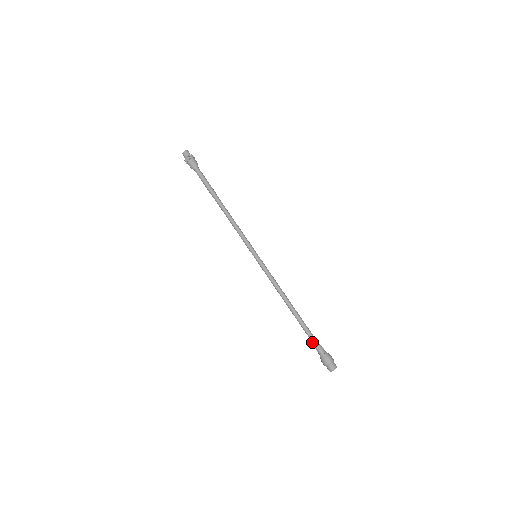
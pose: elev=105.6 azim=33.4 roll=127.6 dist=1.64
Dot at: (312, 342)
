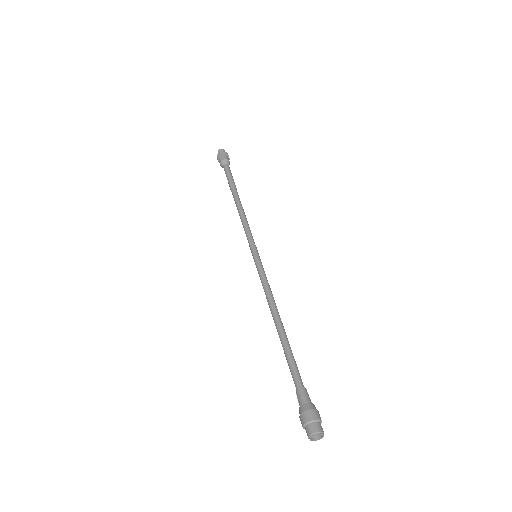
Dot at: (295, 380)
